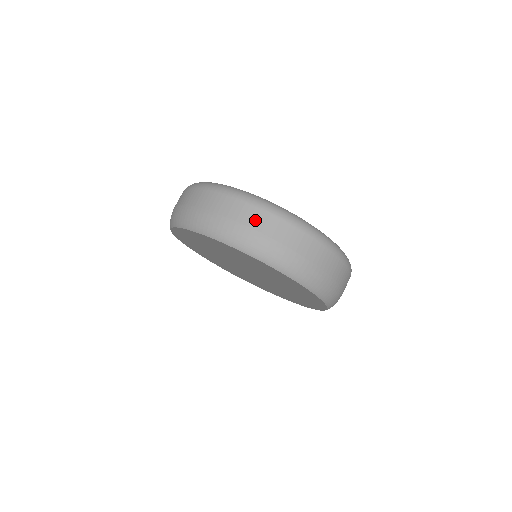
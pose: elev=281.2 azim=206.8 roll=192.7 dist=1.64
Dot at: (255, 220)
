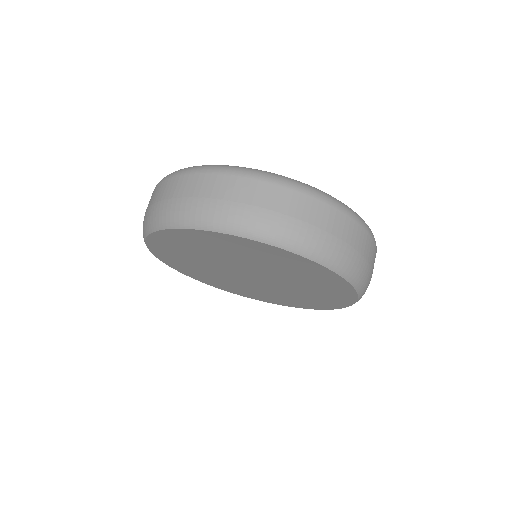
Dot at: (220, 189)
